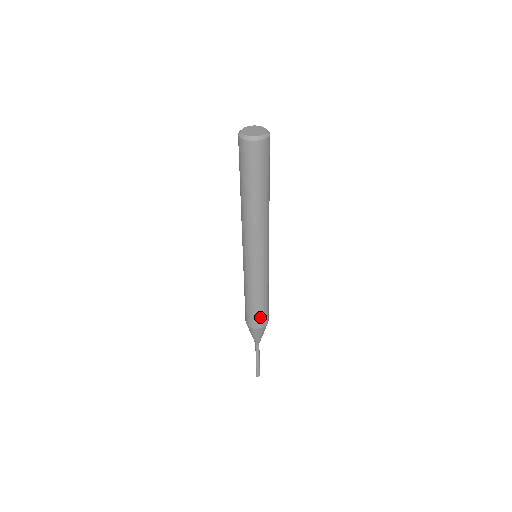
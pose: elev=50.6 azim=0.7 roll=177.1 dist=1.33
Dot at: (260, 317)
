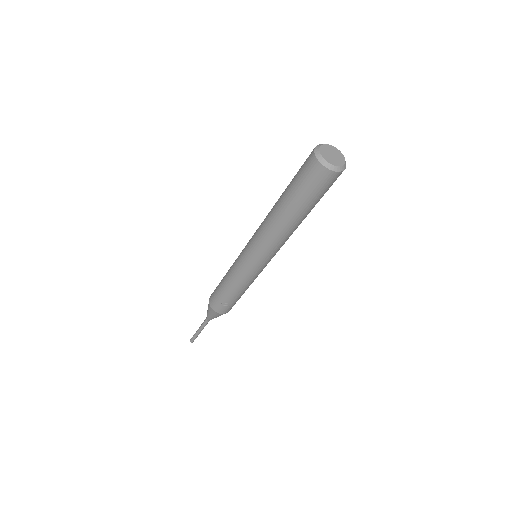
Dot at: (227, 306)
